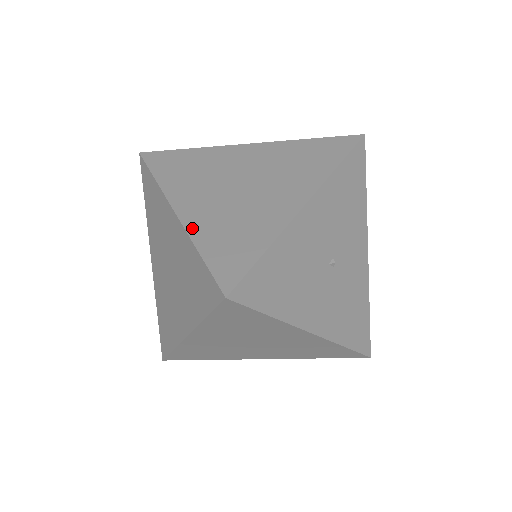
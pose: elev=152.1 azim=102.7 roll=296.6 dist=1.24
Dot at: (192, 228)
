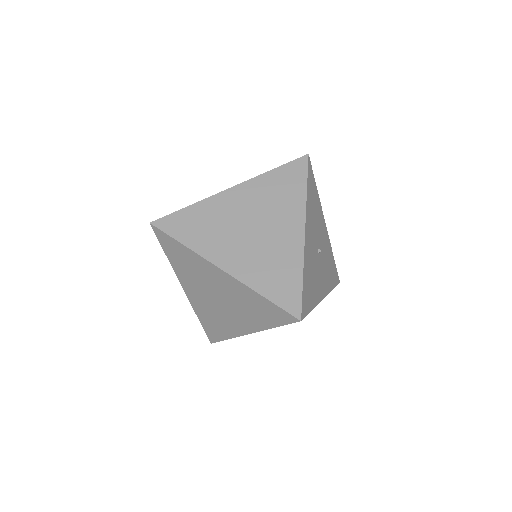
Dot at: (245, 279)
